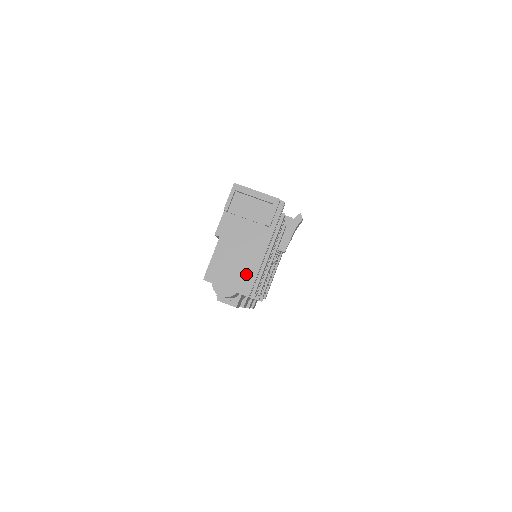
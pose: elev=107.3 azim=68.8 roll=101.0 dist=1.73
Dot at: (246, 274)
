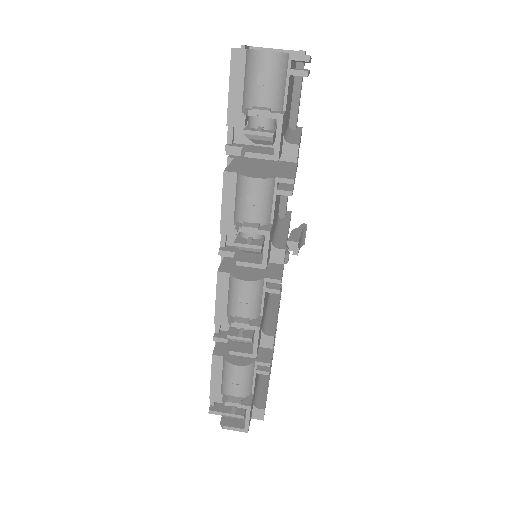
Dot at: occluded
